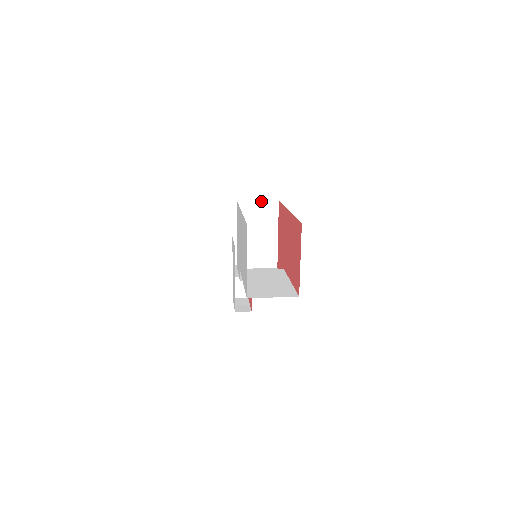
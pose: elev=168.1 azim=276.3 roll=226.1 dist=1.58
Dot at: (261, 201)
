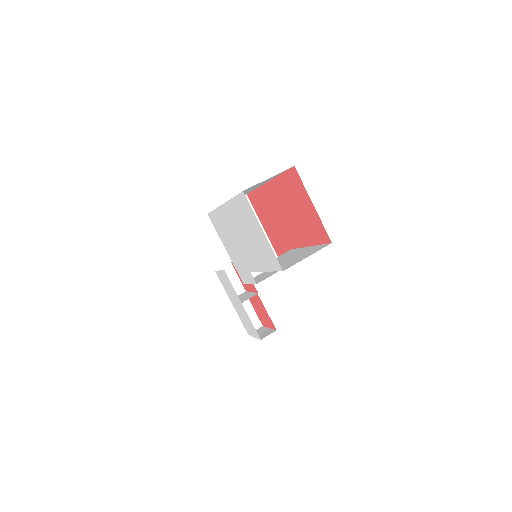
Dot at: occluded
